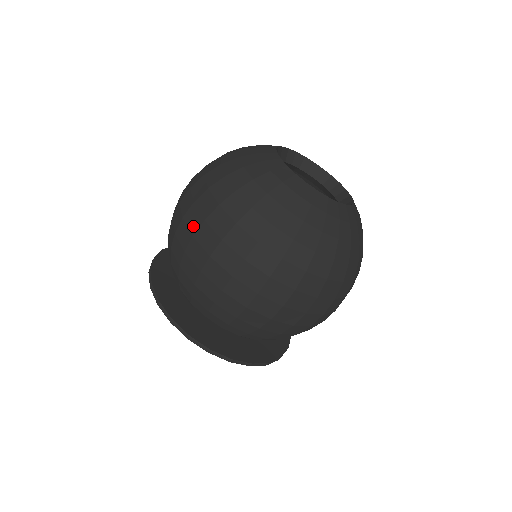
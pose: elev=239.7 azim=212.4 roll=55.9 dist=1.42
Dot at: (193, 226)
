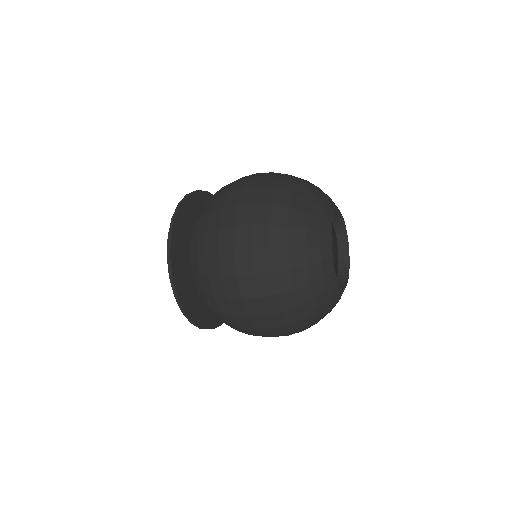
Dot at: (268, 335)
